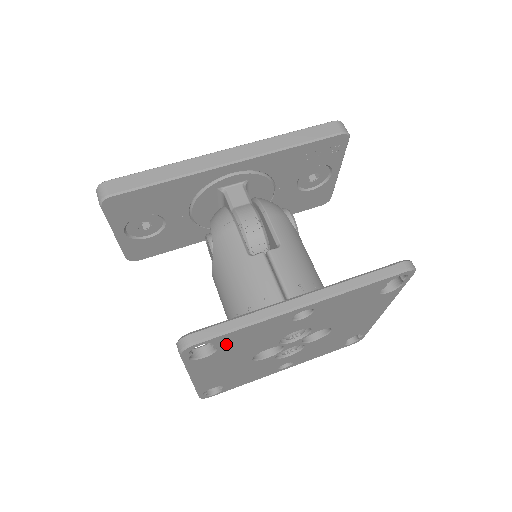
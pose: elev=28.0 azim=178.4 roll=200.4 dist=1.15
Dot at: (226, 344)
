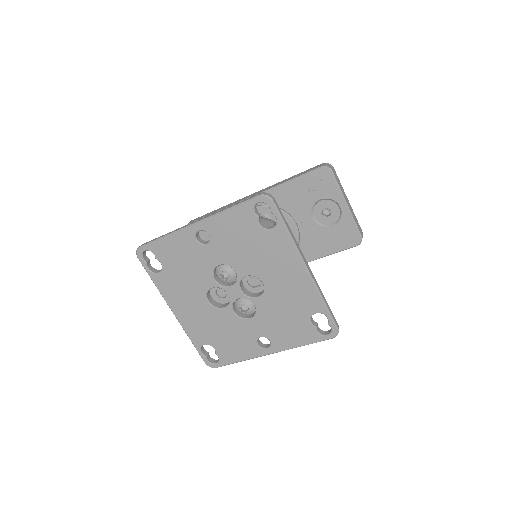
Dot at: (164, 259)
